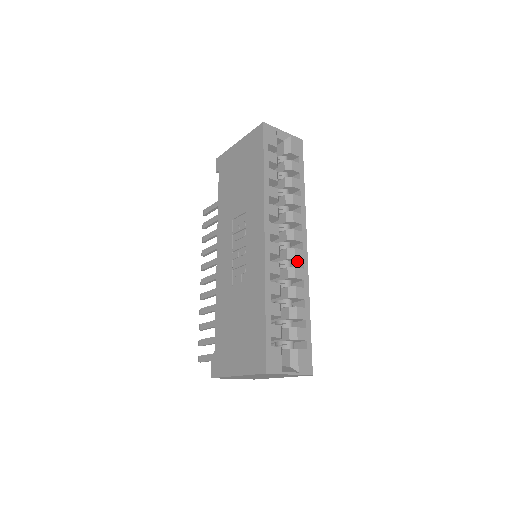
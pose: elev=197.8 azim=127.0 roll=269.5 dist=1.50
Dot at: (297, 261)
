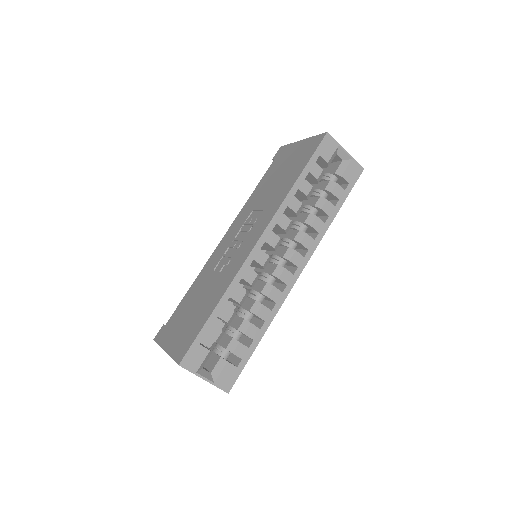
Dot at: (282, 282)
